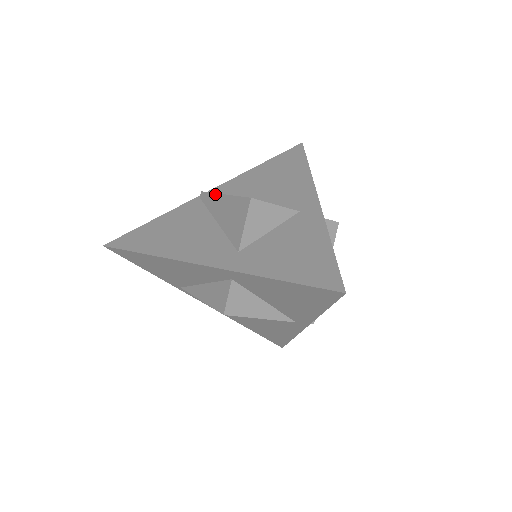
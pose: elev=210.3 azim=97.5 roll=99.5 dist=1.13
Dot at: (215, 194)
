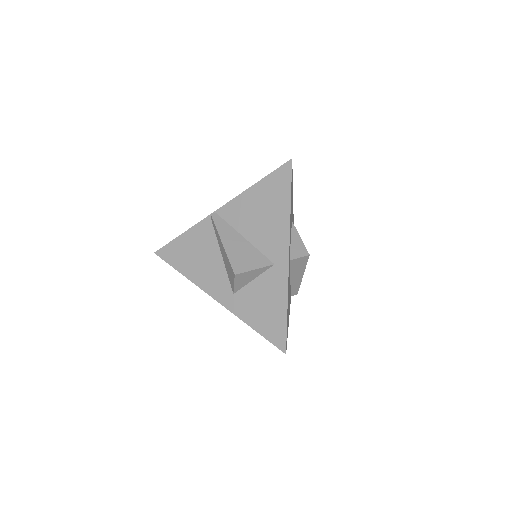
Dot at: (218, 234)
